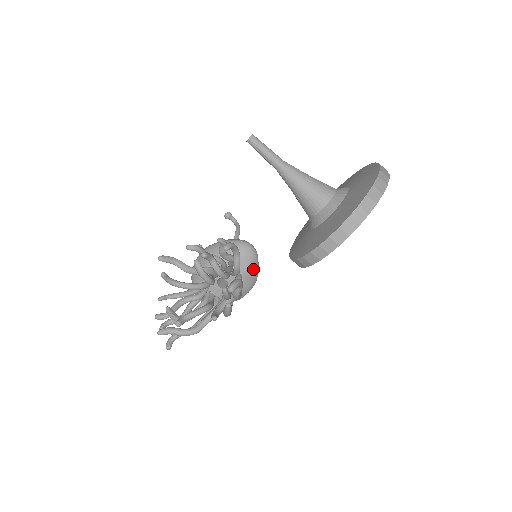
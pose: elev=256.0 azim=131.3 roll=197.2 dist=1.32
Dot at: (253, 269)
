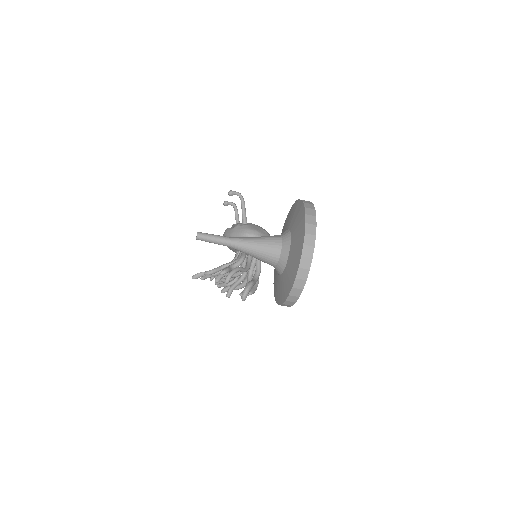
Dot at: occluded
